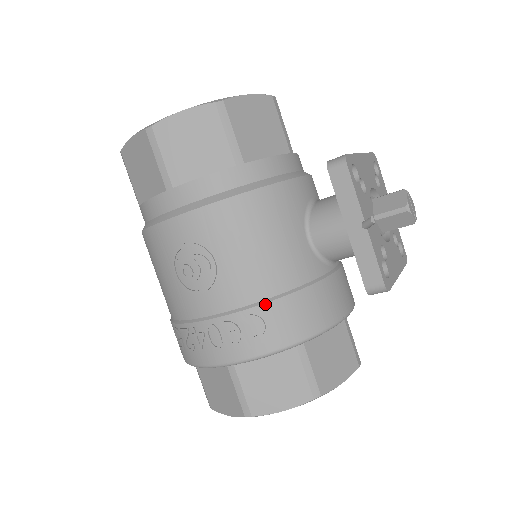
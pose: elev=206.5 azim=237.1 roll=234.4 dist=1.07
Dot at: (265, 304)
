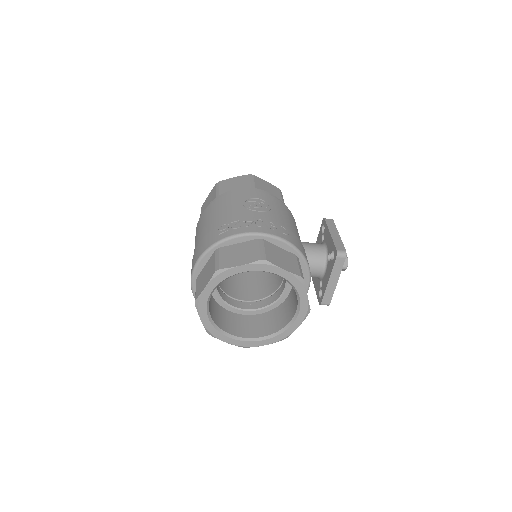
Dot at: (290, 230)
